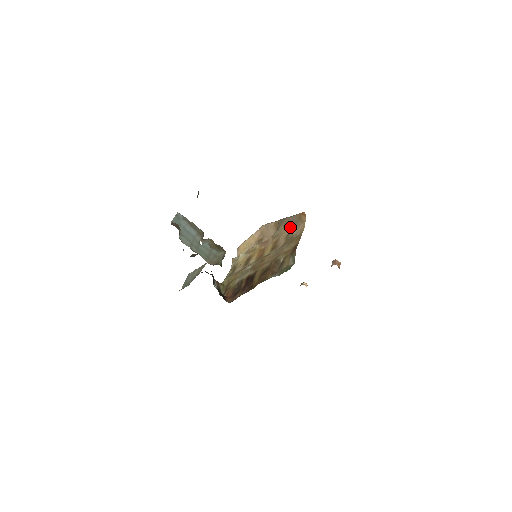
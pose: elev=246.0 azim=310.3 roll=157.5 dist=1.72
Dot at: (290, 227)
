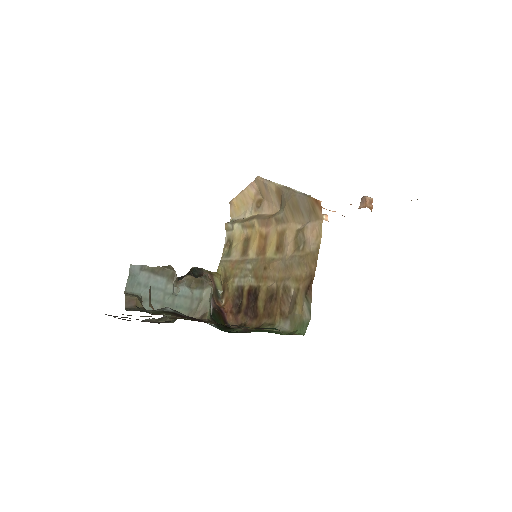
Dot at: (300, 217)
